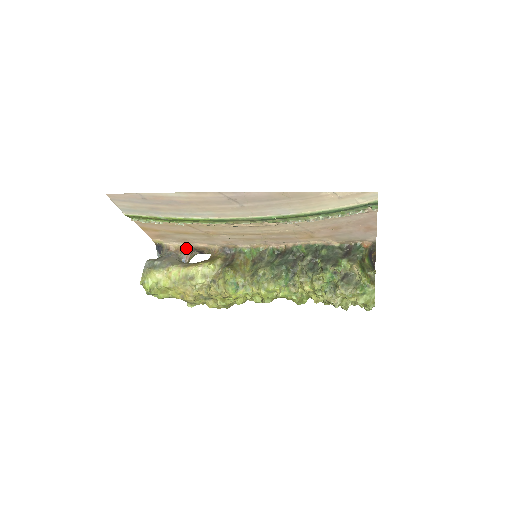
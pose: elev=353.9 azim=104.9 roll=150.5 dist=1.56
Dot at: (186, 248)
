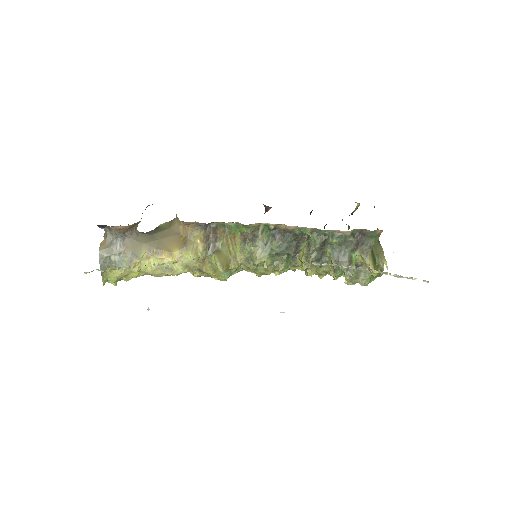
Dot at: occluded
